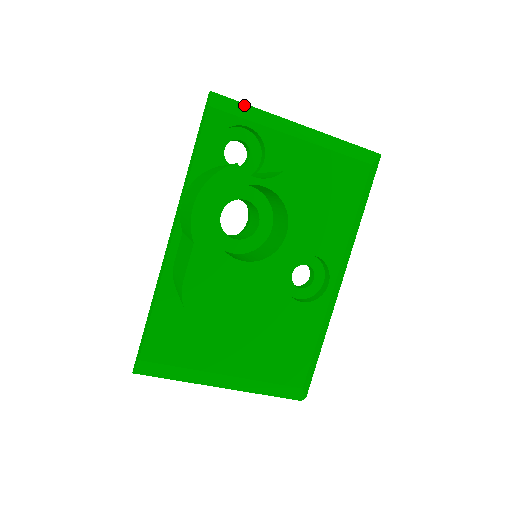
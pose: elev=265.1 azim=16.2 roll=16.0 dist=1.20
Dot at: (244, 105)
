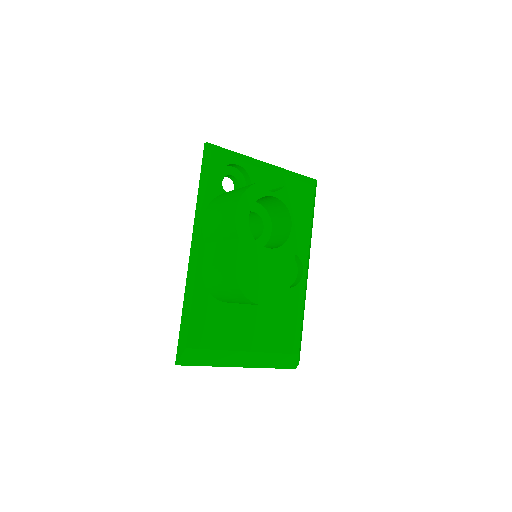
Dot at: (230, 151)
